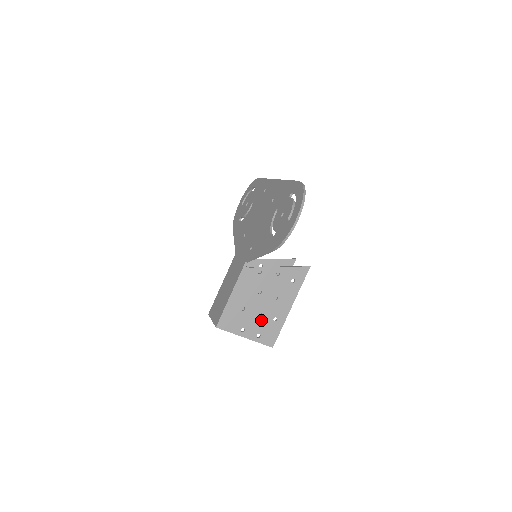
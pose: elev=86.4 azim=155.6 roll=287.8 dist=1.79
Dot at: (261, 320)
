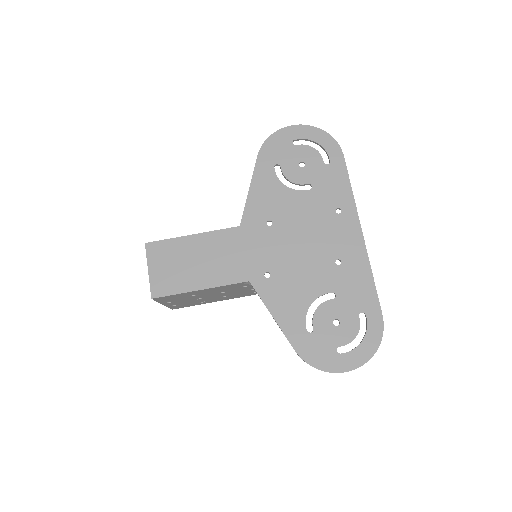
Dot at: (193, 301)
